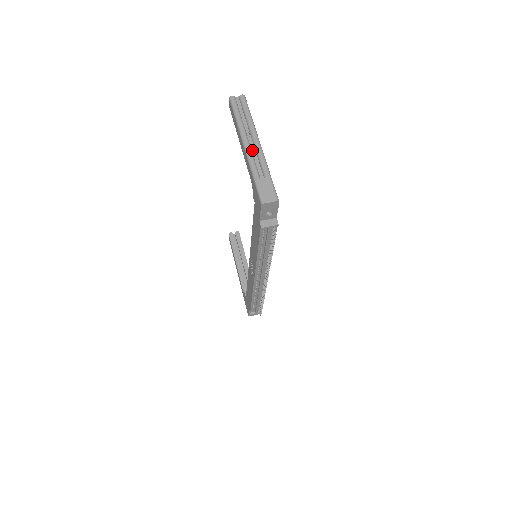
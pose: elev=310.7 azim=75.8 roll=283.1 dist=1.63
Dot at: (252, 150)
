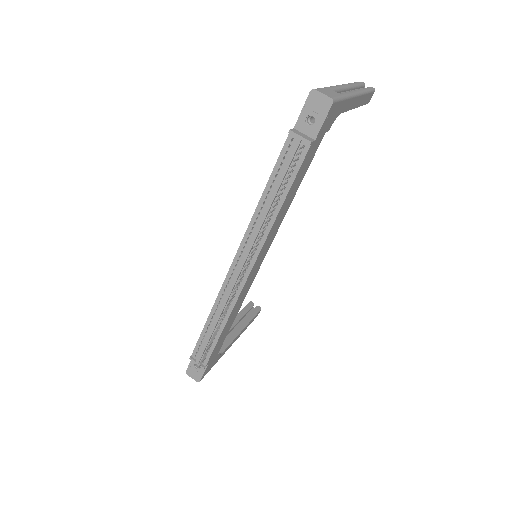
Dot at: occluded
